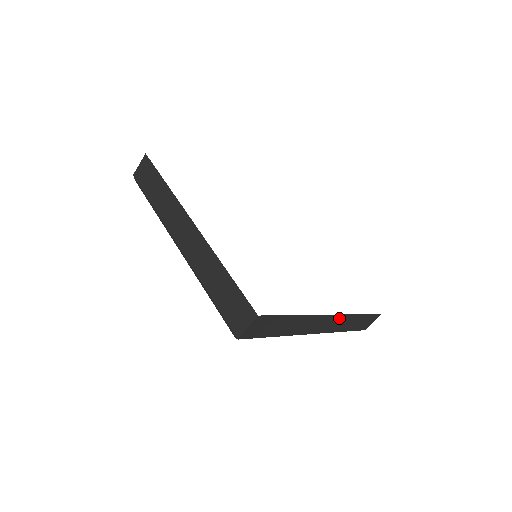
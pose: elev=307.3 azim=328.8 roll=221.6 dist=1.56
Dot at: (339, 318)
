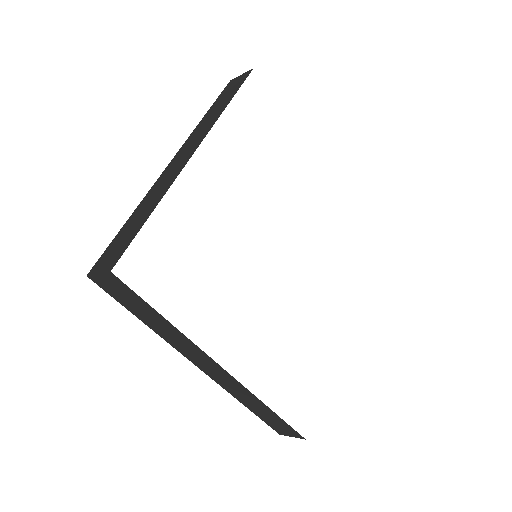
Dot at: (239, 385)
